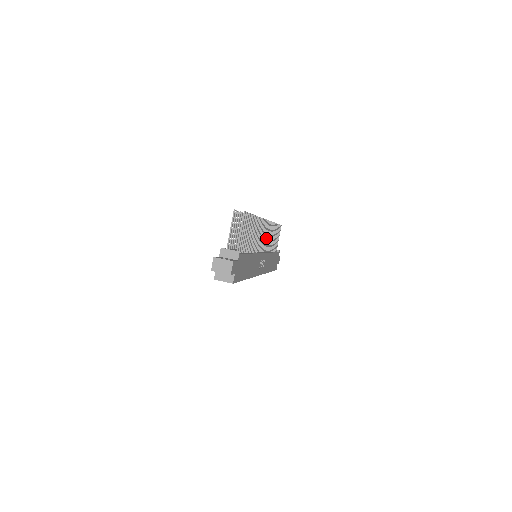
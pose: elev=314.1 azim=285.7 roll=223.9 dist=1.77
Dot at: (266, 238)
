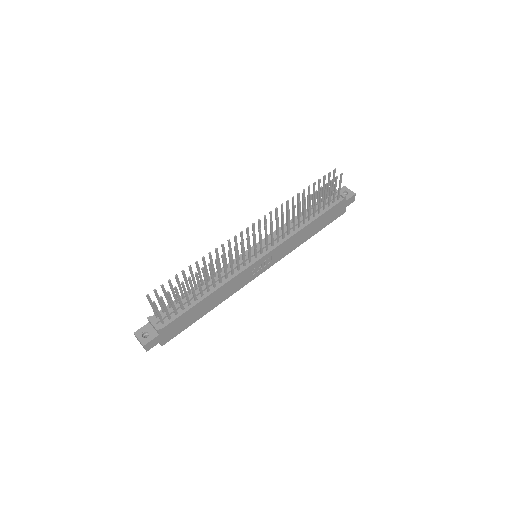
Dot at: (271, 236)
